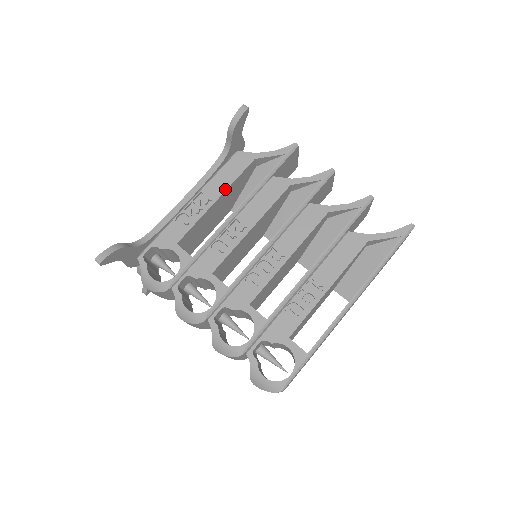
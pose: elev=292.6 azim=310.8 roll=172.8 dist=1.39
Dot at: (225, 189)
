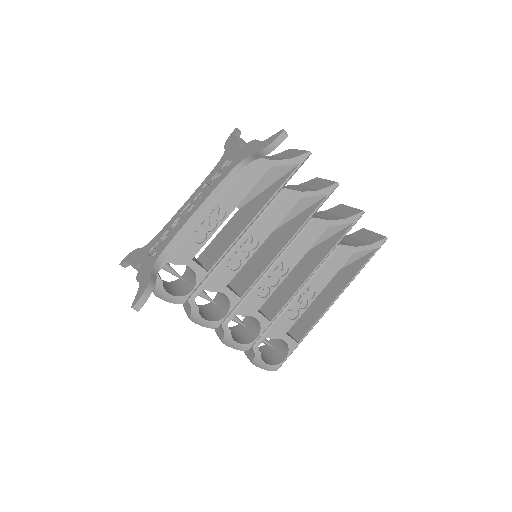
Dot at: (240, 201)
